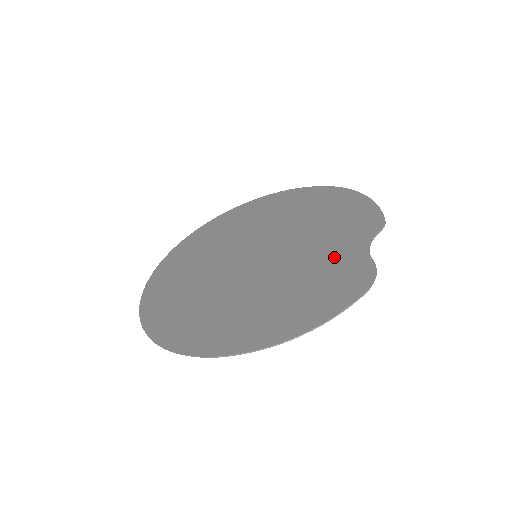
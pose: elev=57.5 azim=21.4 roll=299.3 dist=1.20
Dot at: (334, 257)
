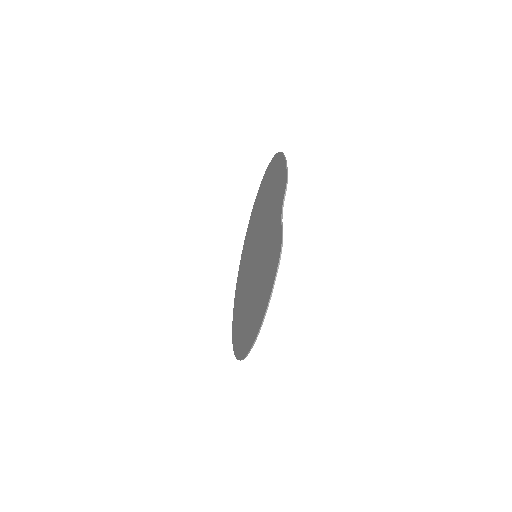
Dot at: (272, 236)
